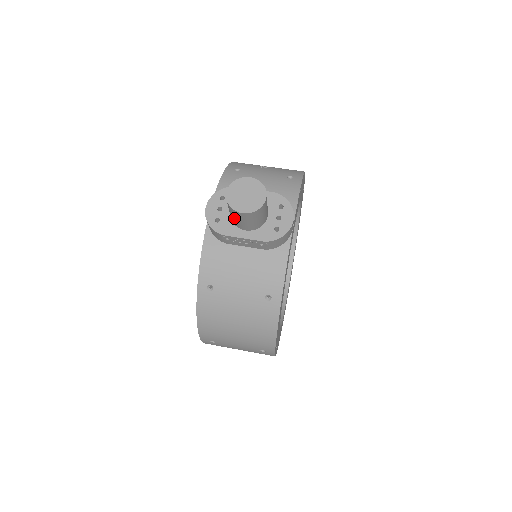
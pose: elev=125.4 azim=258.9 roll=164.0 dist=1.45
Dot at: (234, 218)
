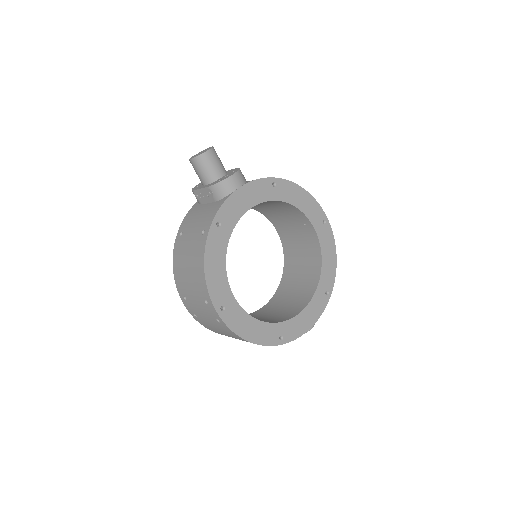
Dot at: (196, 173)
